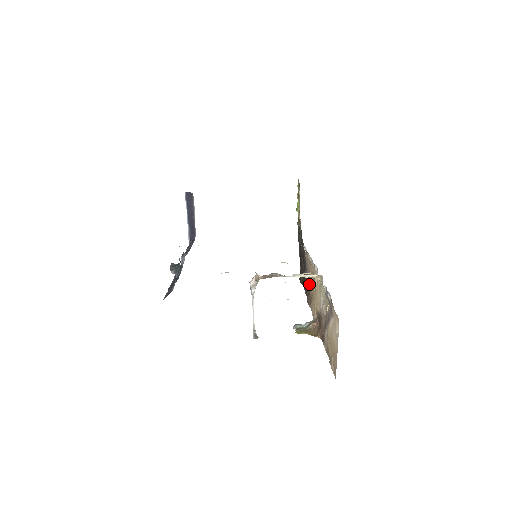
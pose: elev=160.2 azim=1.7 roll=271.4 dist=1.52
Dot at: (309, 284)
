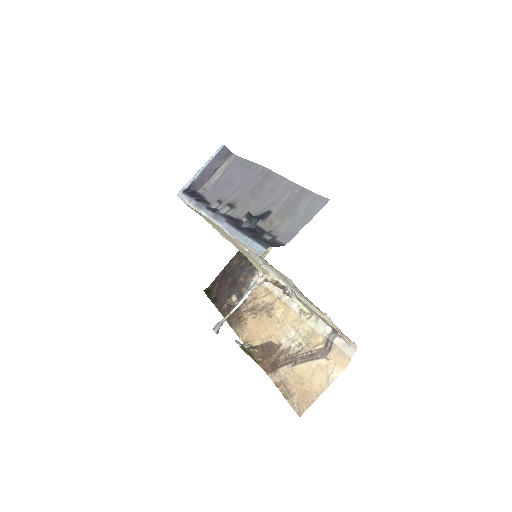
Dot at: (244, 308)
